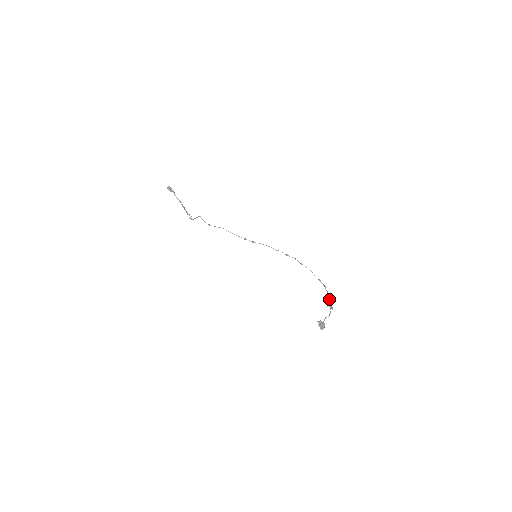
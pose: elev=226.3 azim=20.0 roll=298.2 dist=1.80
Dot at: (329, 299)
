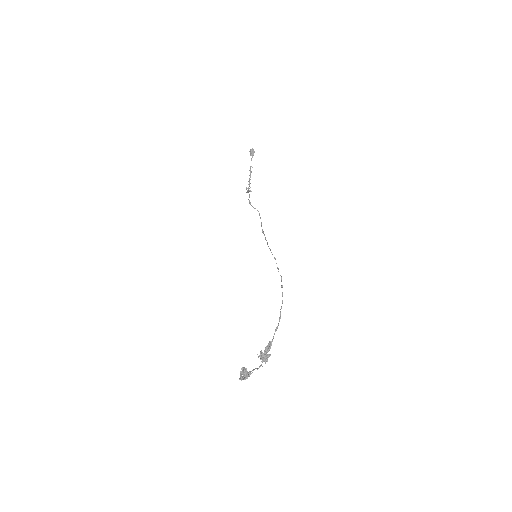
Dot at: (265, 347)
